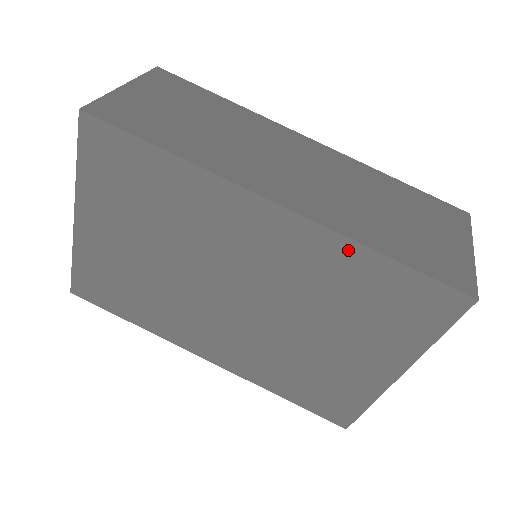
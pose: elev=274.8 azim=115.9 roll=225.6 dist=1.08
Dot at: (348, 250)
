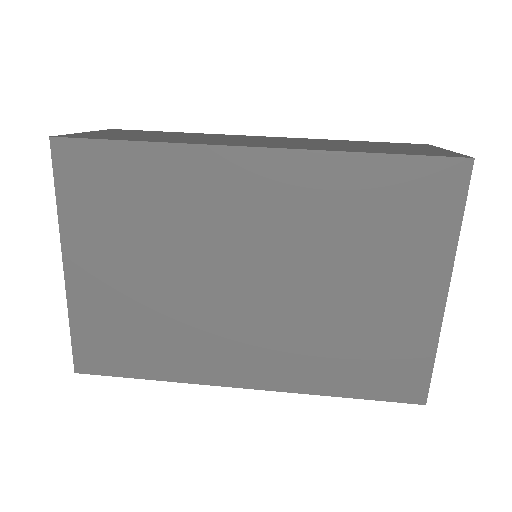
Dot at: (337, 165)
